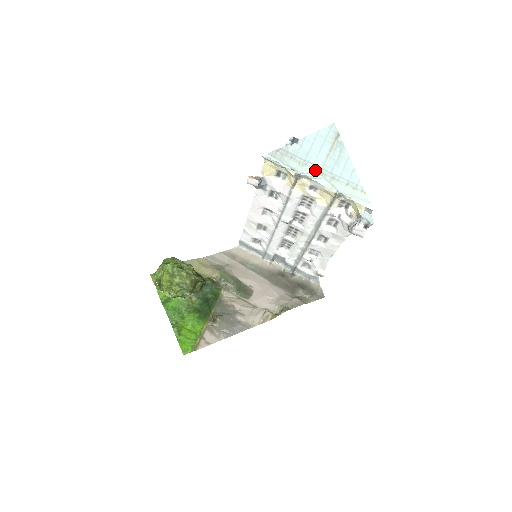
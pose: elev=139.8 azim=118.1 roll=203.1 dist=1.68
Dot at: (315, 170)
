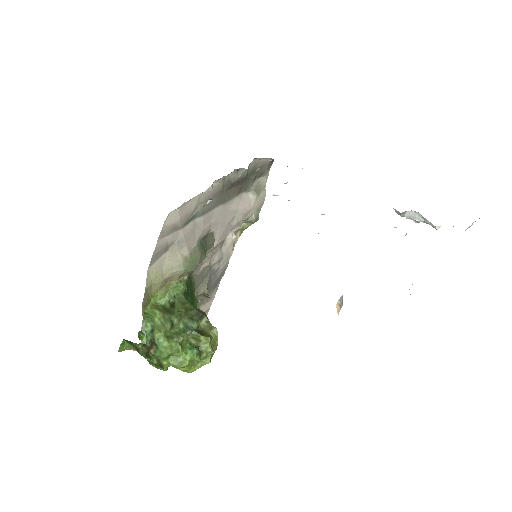
Dot at: occluded
